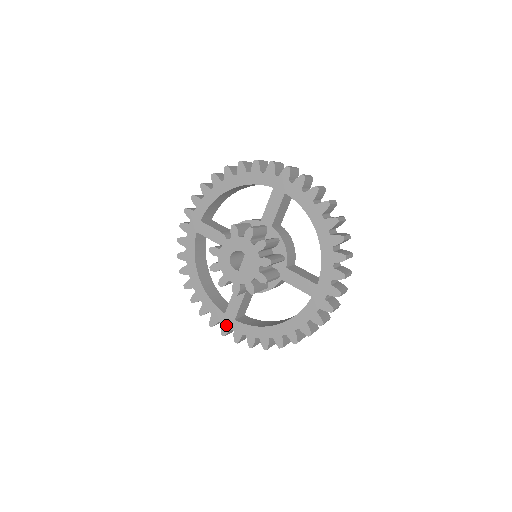
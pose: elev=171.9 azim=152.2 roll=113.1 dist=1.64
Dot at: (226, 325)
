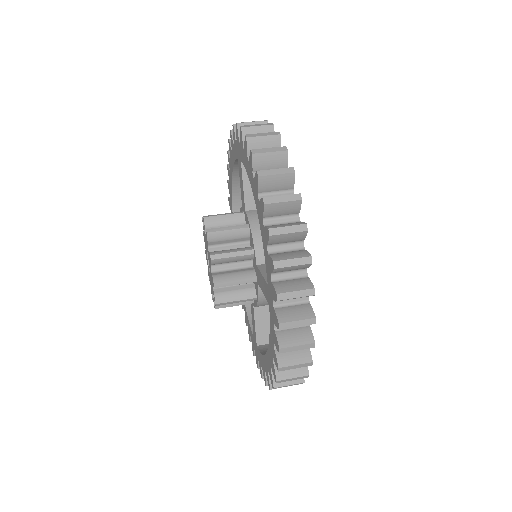
Dot at: (256, 353)
